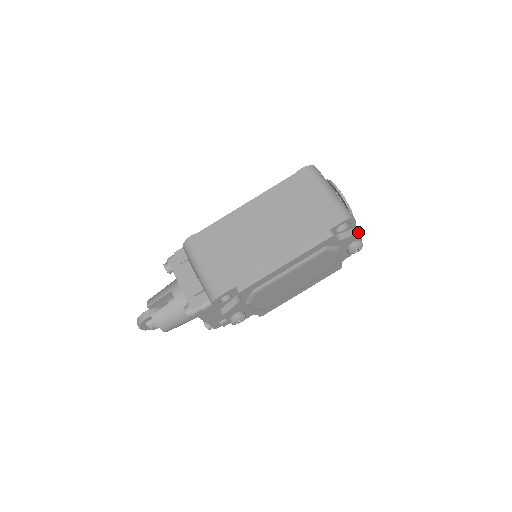
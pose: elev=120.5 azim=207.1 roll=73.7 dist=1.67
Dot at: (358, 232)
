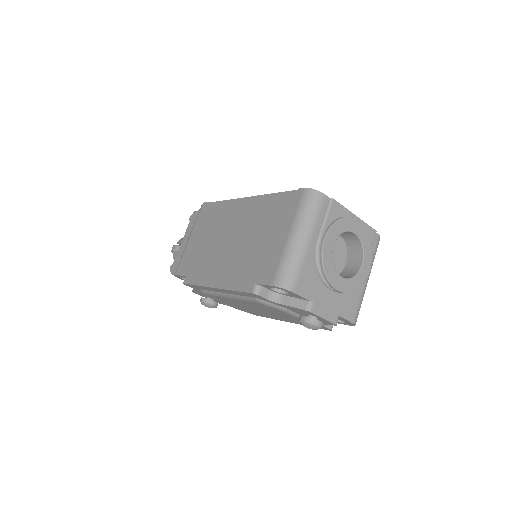
Dot at: (305, 308)
